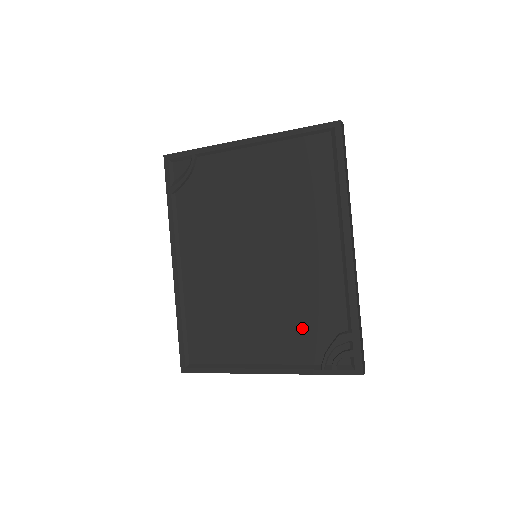
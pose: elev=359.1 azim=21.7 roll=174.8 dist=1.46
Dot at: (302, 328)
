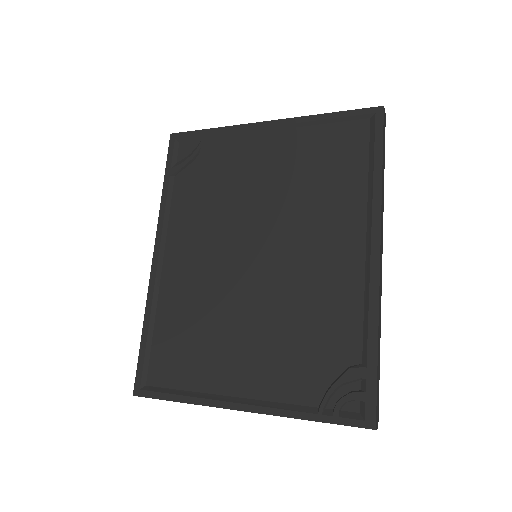
Dot at: (300, 354)
